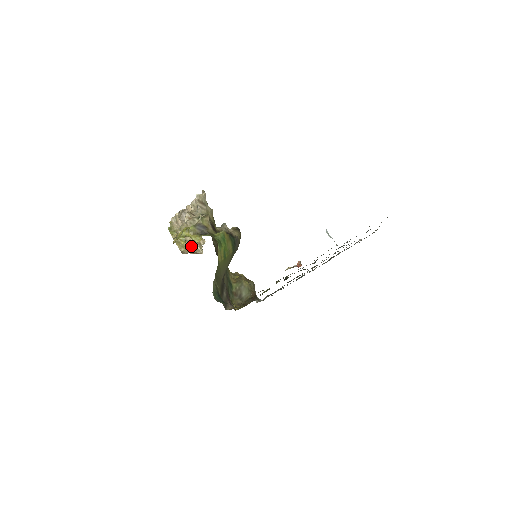
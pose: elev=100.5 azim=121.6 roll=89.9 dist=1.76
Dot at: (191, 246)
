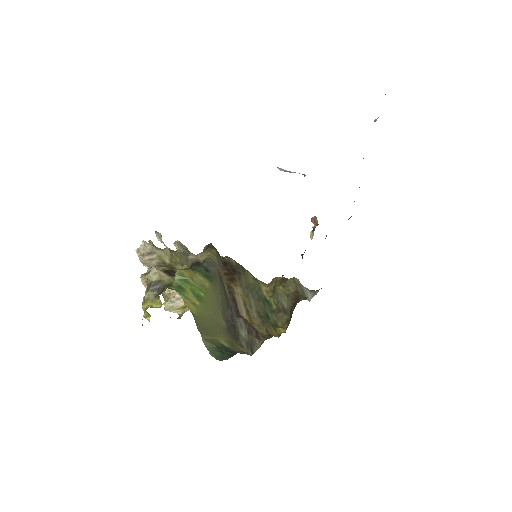
Dot at: occluded
